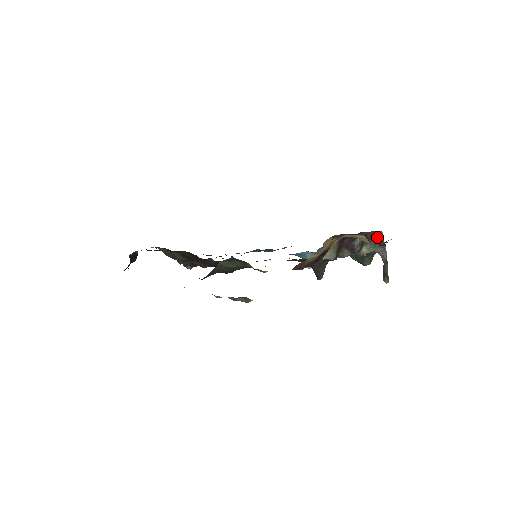
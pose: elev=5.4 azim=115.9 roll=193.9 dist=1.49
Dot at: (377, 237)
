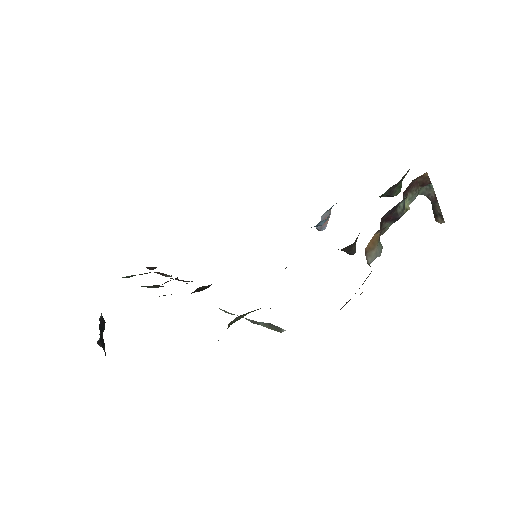
Dot at: (418, 179)
